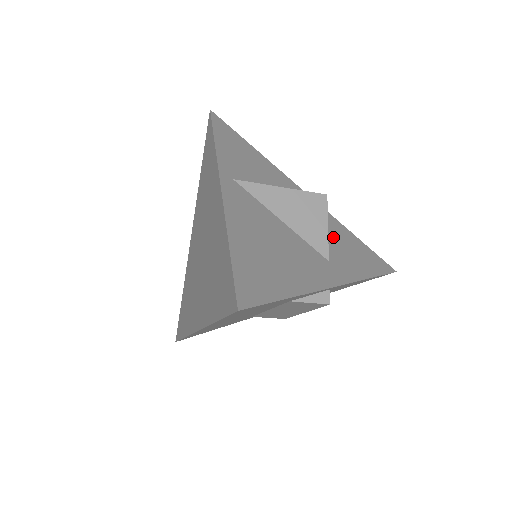
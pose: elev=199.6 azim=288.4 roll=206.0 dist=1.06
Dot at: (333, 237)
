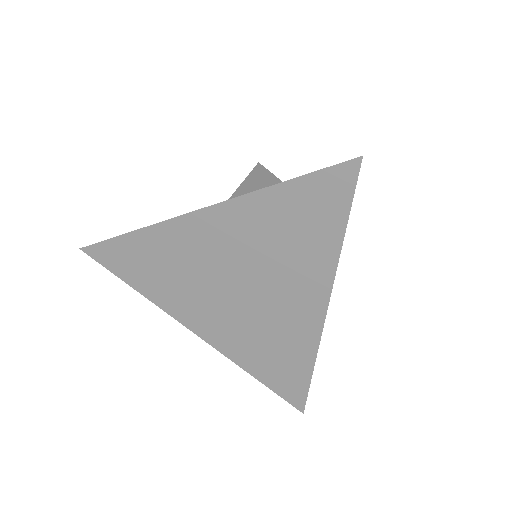
Dot at: occluded
